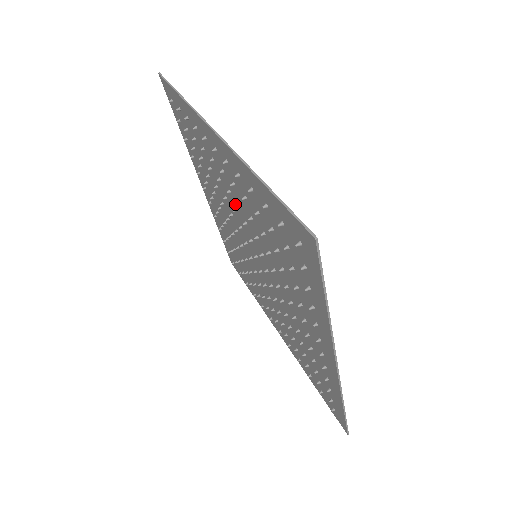
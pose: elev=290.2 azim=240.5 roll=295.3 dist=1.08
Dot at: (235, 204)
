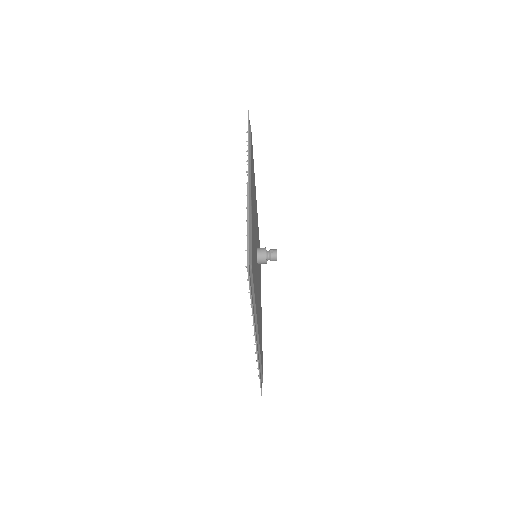
Dot at: occluded
